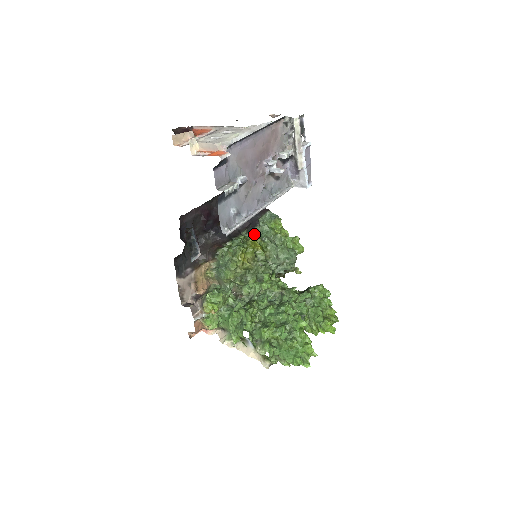
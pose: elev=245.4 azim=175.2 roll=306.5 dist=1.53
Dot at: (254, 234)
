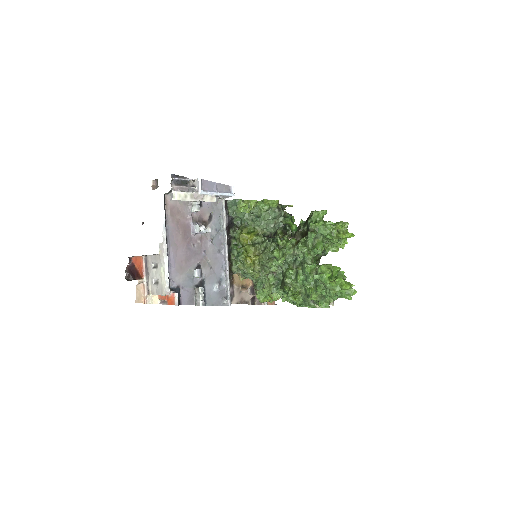
Dot at: (238, 230)
